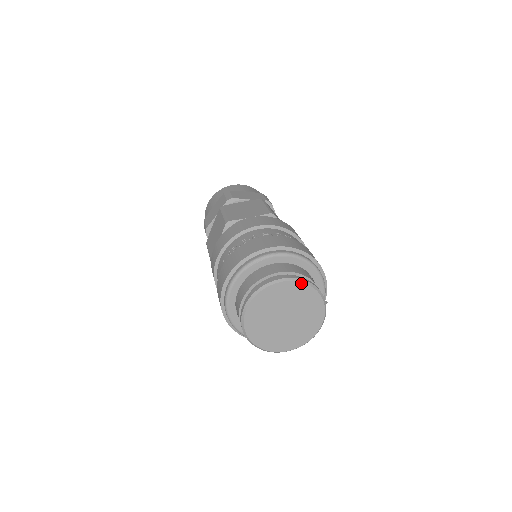
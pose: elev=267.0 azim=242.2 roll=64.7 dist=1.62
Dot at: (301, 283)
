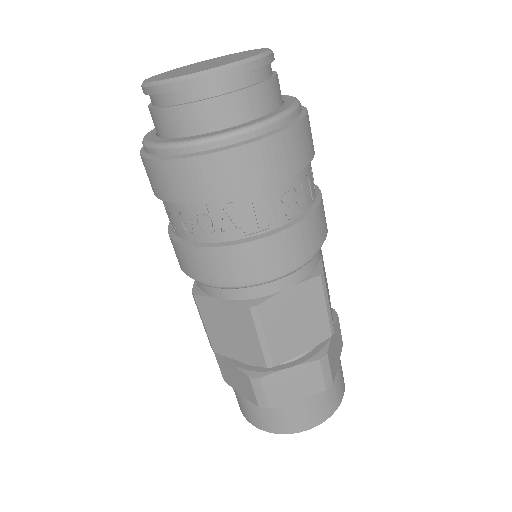
Dot at: occluded
